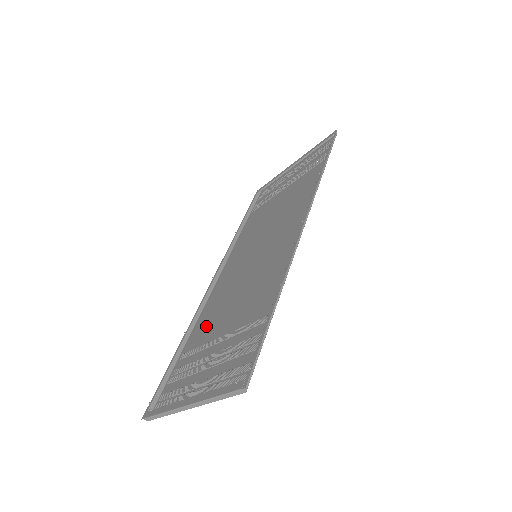
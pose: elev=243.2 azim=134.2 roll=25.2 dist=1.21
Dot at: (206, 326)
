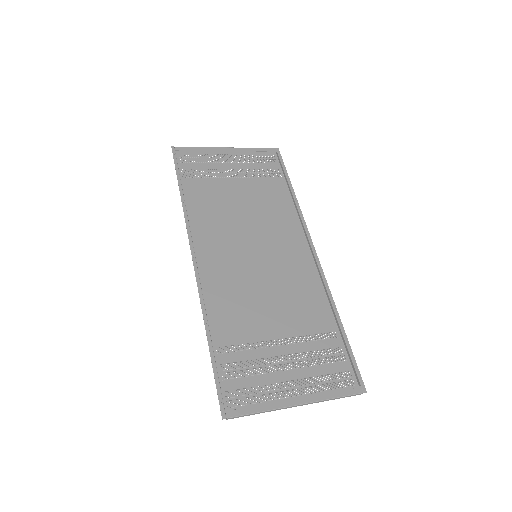
Dot at: (236, 321)
